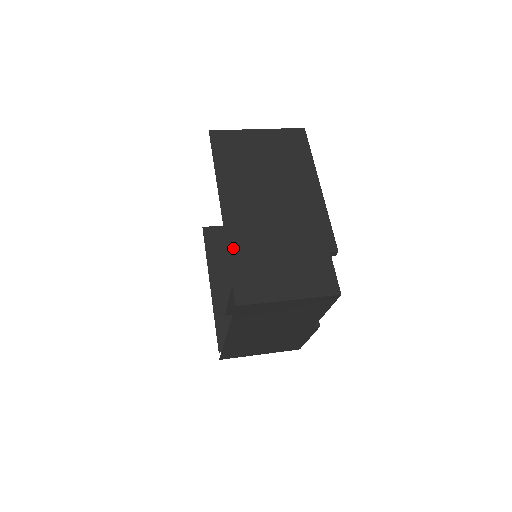
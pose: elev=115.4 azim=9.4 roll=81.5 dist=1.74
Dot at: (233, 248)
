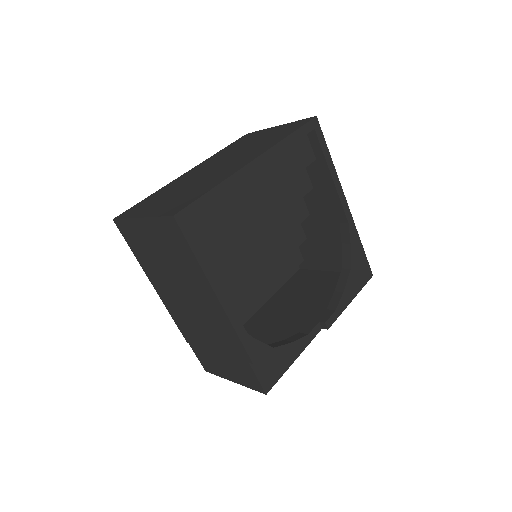
Dot at: (185, 335)
